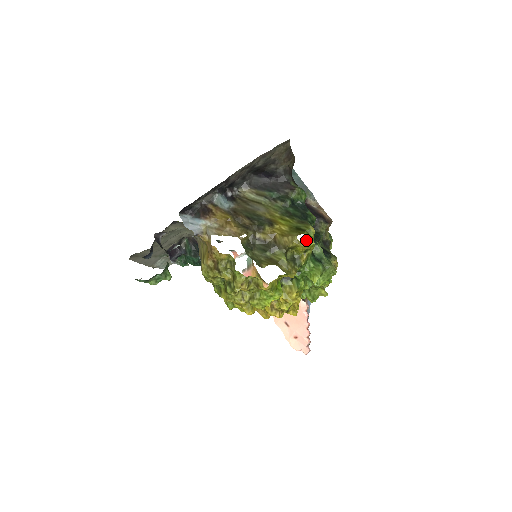
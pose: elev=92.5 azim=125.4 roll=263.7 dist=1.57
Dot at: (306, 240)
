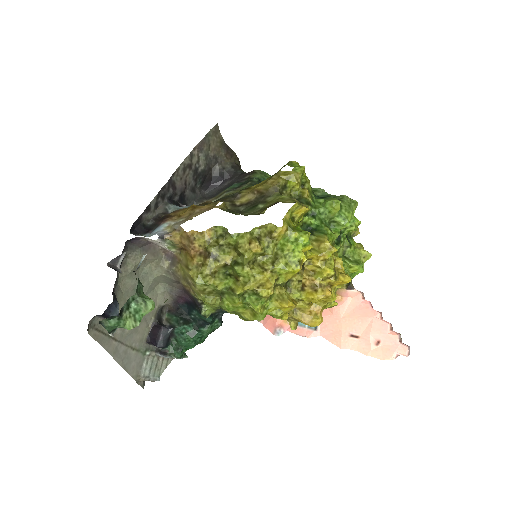
Dot at: occluded
